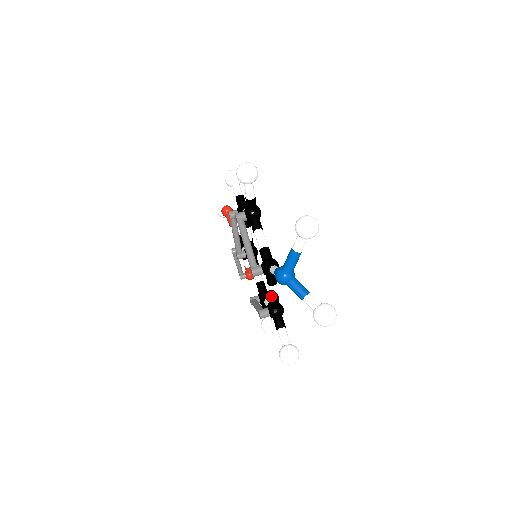
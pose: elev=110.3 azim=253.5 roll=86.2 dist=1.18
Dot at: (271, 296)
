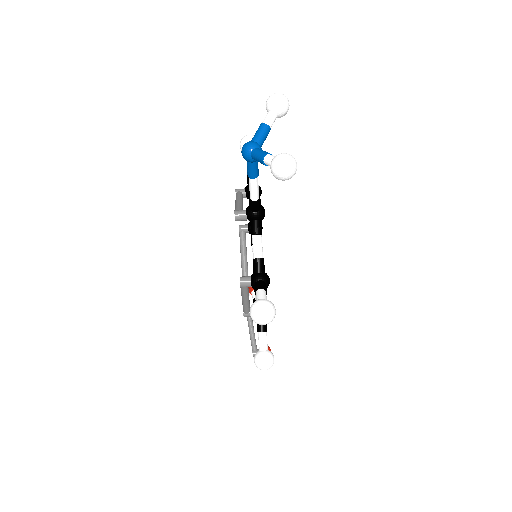
Dot at: (254, 253)
